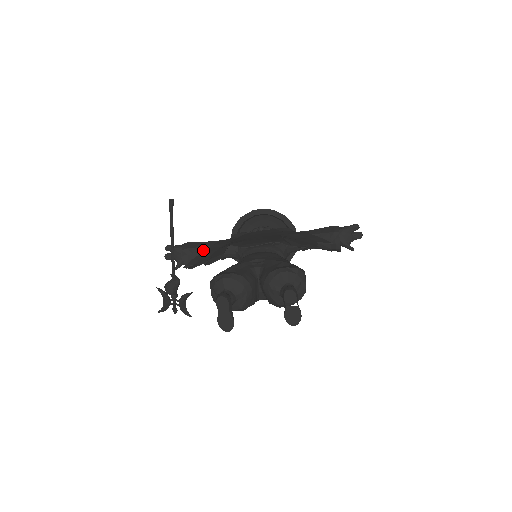
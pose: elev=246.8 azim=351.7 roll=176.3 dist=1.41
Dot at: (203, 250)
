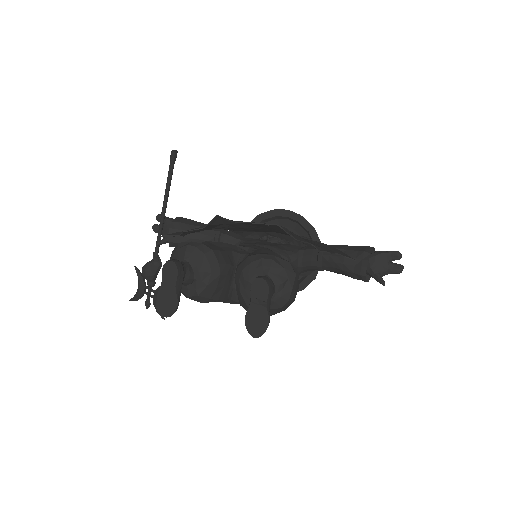
Dot at: occluded
